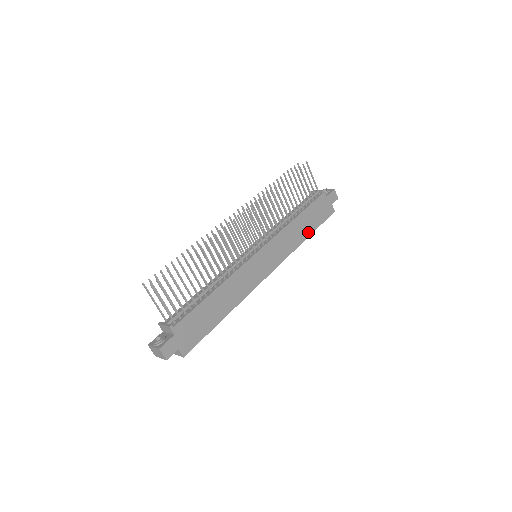
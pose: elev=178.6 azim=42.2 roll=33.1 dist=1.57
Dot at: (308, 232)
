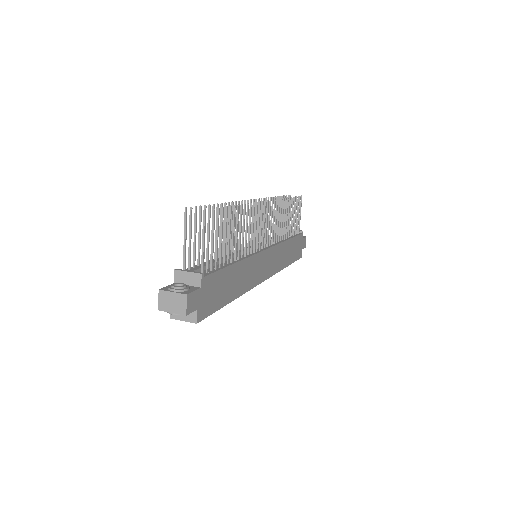
Dot at: (288, 261)
